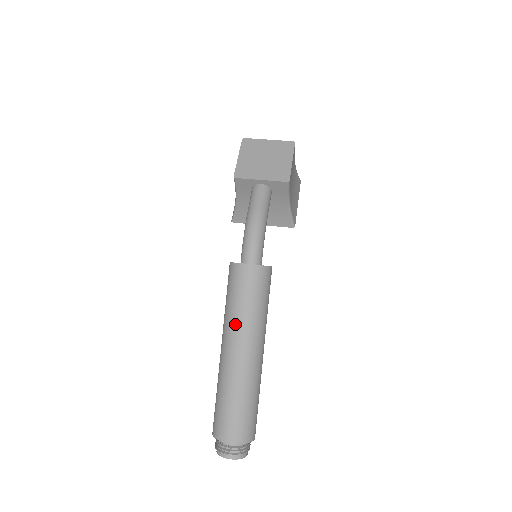
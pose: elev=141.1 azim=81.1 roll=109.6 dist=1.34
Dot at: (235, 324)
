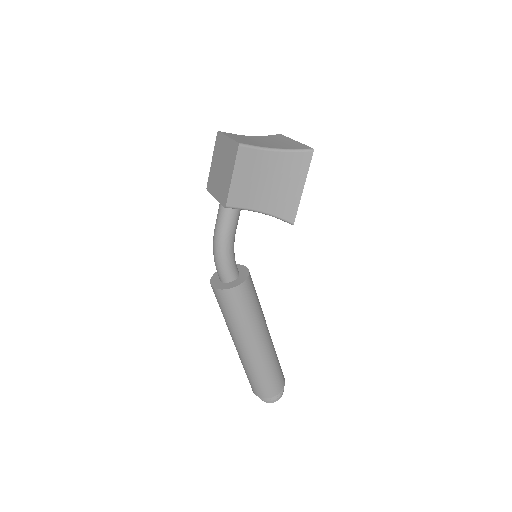
Dot at: occluded
